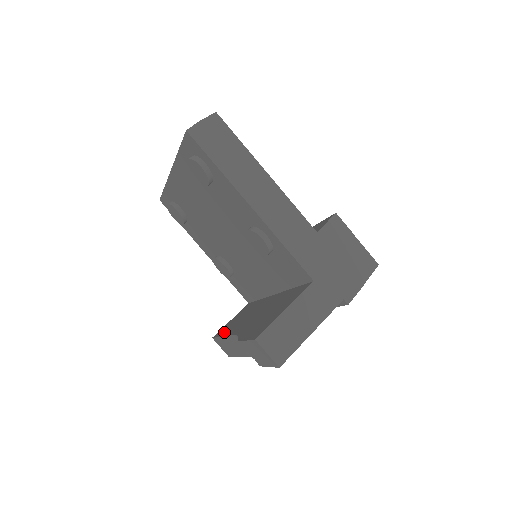
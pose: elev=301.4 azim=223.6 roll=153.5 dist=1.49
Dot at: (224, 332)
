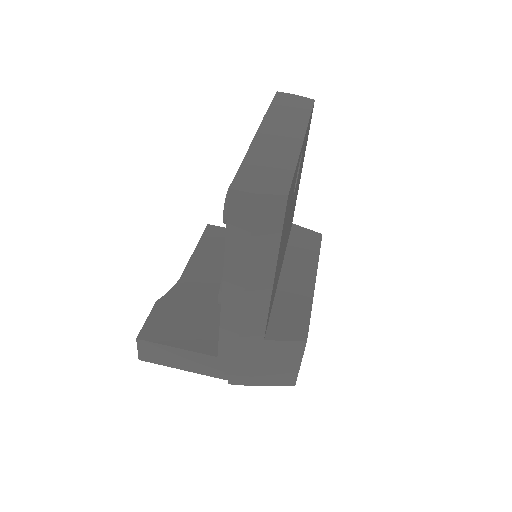
Dot at: (204, 244)
